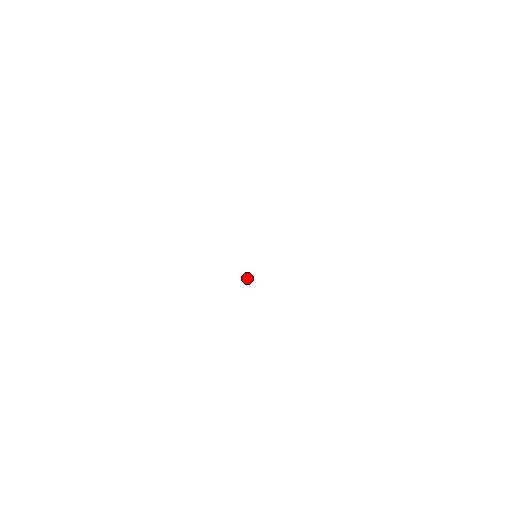
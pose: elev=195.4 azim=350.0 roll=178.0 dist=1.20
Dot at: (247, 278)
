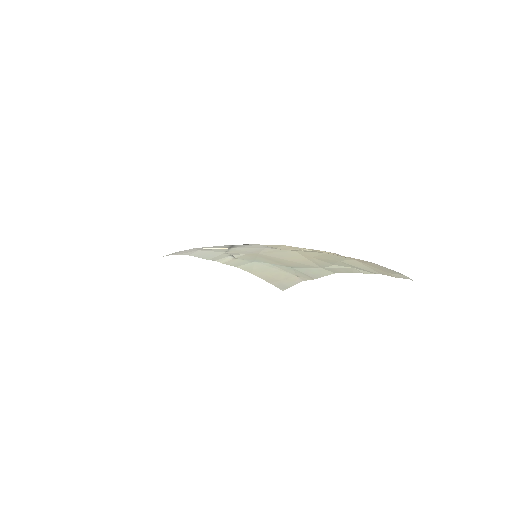
Dot at: occluded
